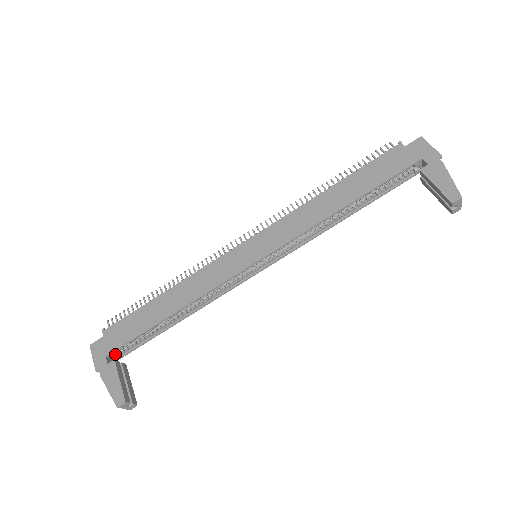
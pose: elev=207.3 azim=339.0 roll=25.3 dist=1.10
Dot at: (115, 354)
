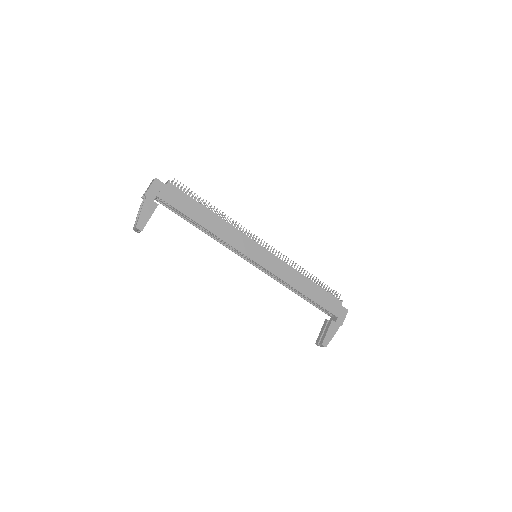
Dot at: occluded
